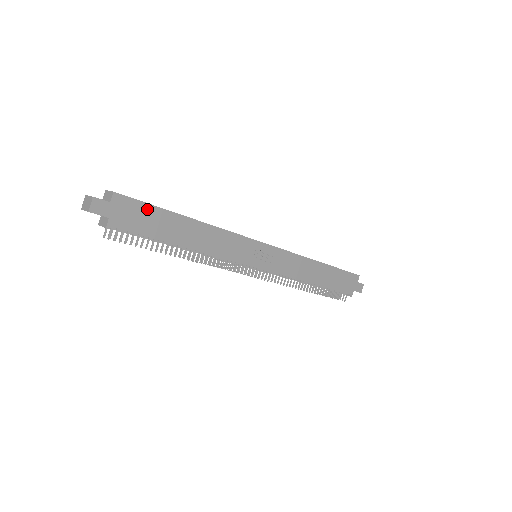
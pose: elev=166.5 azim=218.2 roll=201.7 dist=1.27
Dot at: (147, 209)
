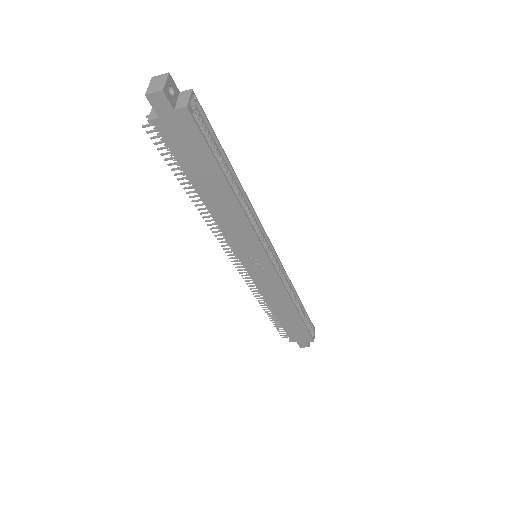
Dot at: (202, 147)
